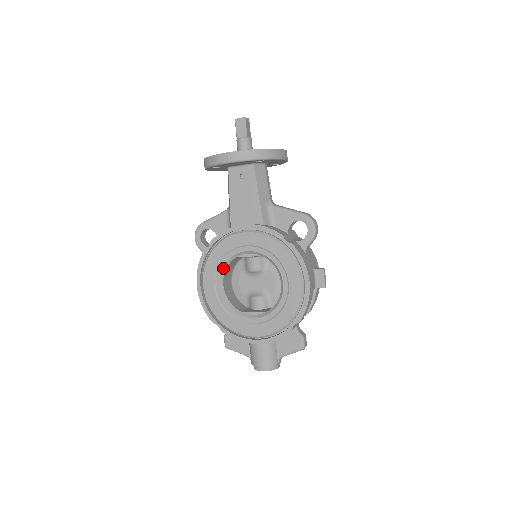
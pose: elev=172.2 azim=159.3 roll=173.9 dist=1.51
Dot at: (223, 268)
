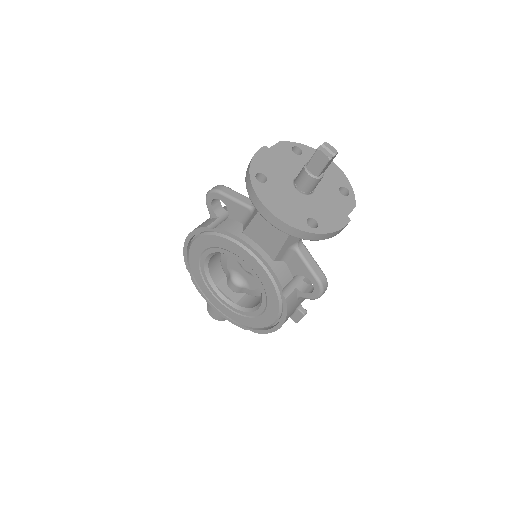
Dot at: (216, 252)
